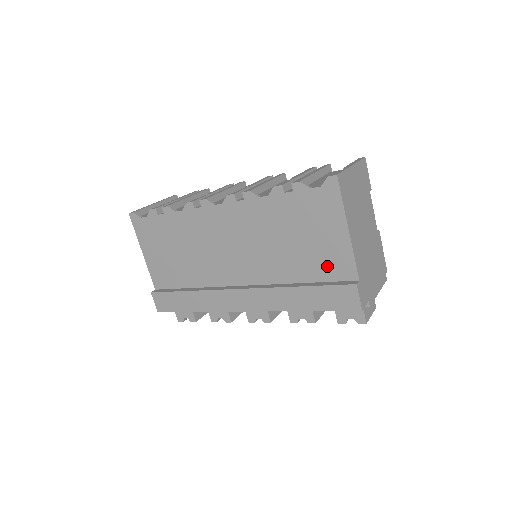
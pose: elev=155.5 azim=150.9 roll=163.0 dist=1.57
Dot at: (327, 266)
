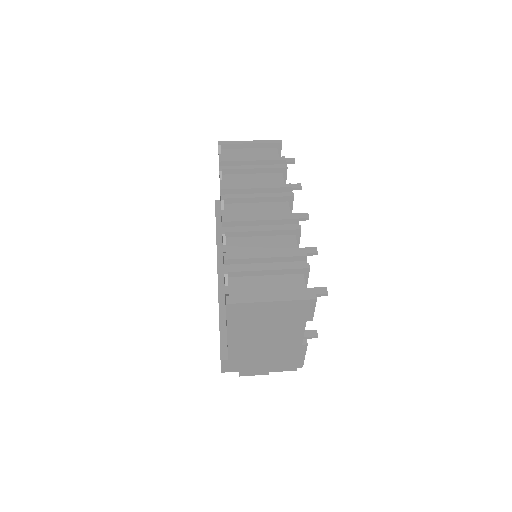
Dot at: occluded
